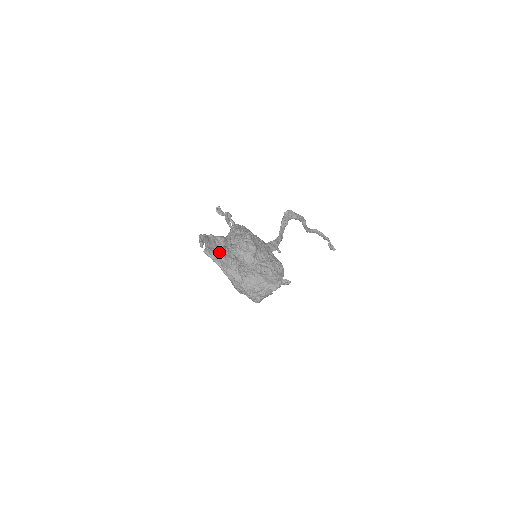
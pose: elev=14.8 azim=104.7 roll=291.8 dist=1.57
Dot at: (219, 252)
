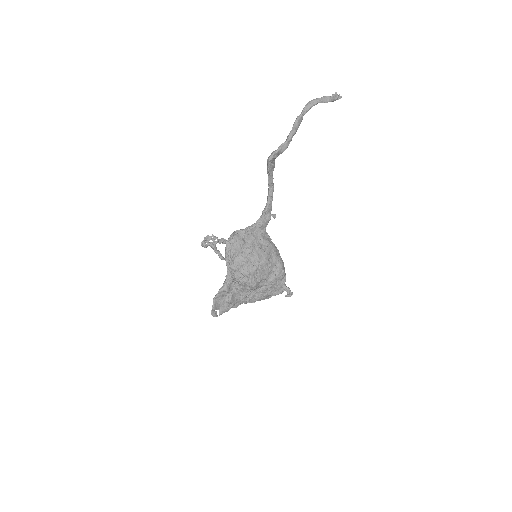
Dot at: (229, 304)
